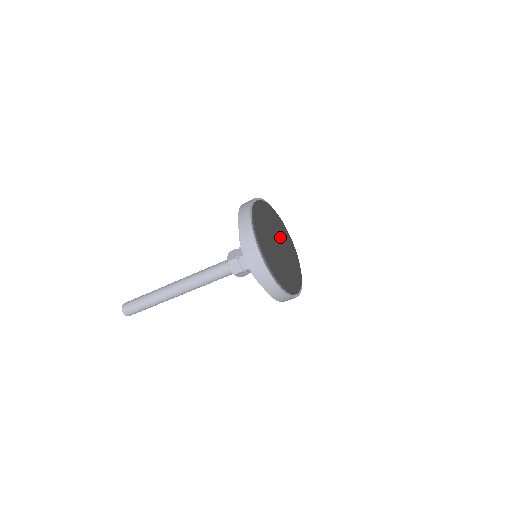
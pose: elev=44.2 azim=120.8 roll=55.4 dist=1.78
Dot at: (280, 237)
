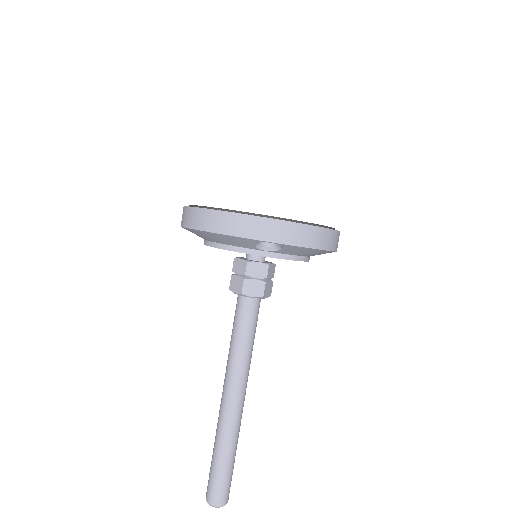
Dot at: occluded
